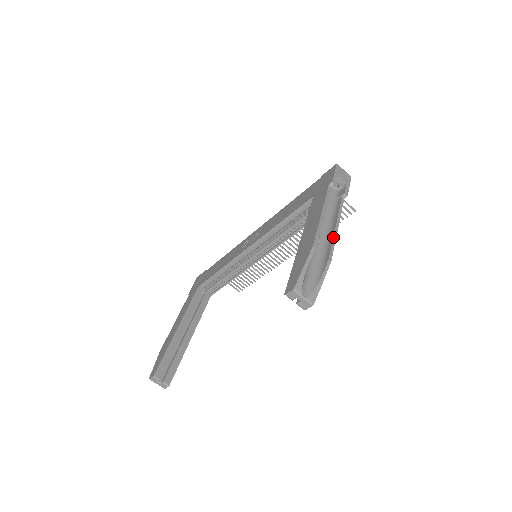
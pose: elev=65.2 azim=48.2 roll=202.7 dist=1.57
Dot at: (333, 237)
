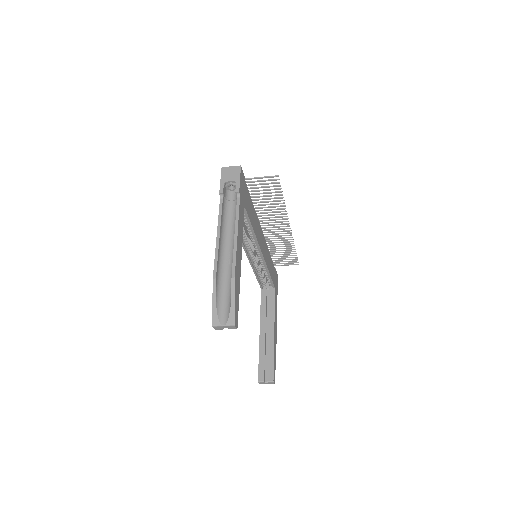
Dot at: (233, 249)
